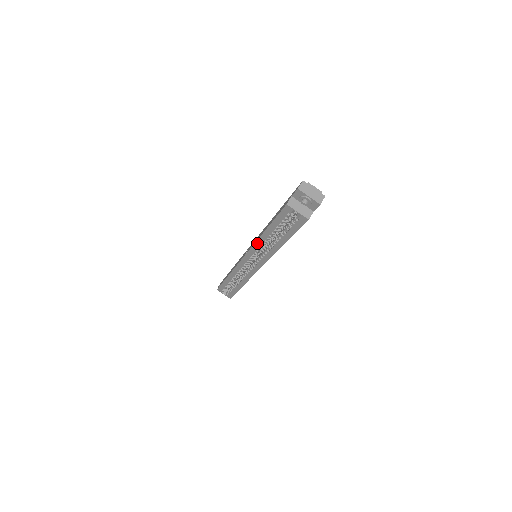
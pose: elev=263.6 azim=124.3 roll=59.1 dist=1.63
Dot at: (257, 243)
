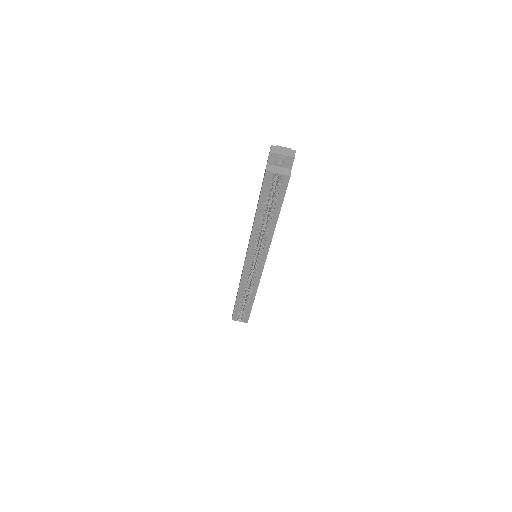
Dot at: (253, 234)
